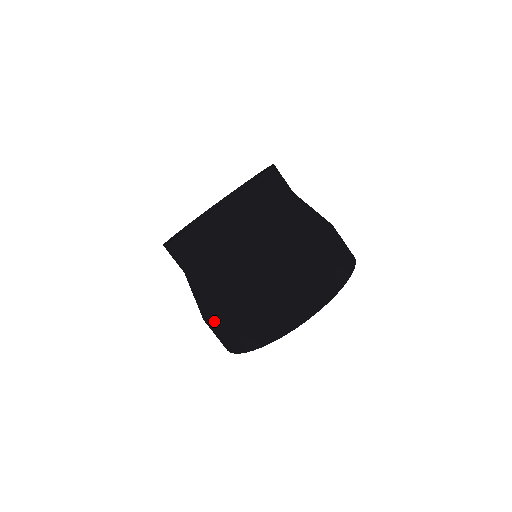
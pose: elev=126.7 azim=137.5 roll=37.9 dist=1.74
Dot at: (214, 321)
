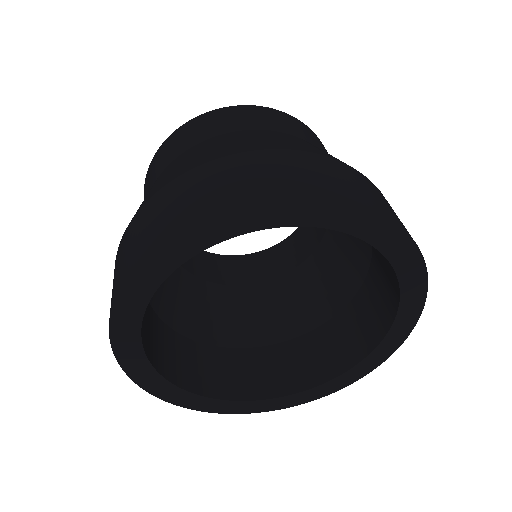
Dot at: occluded
